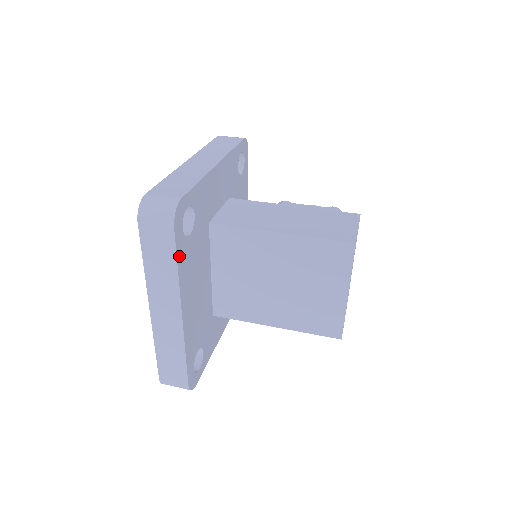
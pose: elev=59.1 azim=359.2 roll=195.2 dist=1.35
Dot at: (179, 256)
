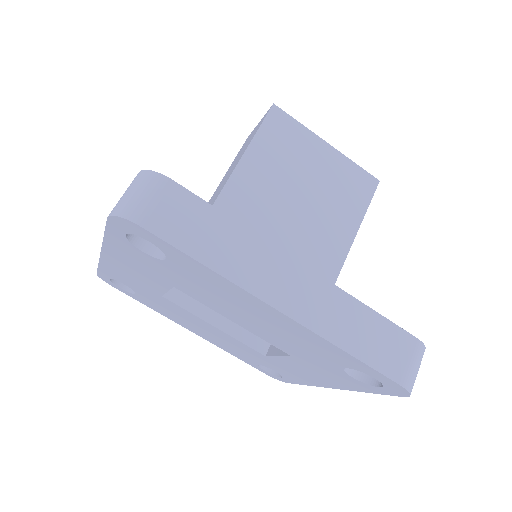
Dot at: (214, 212)
